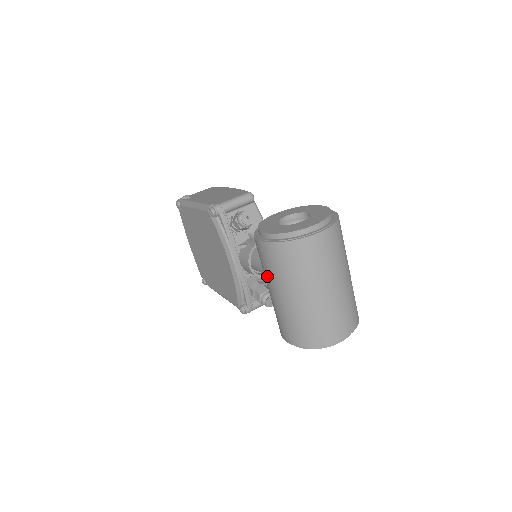
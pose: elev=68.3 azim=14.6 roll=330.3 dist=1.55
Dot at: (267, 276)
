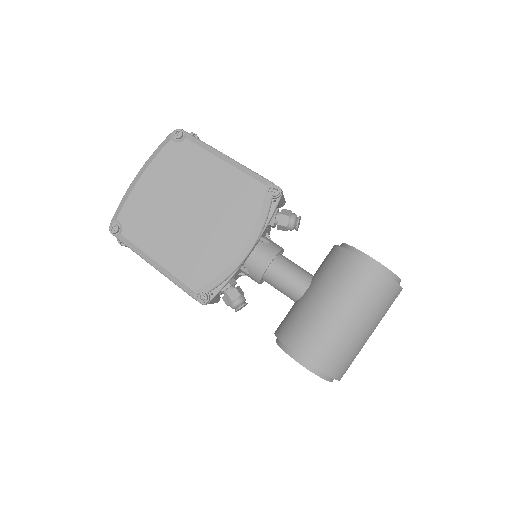
Dot at: (346, 295)
